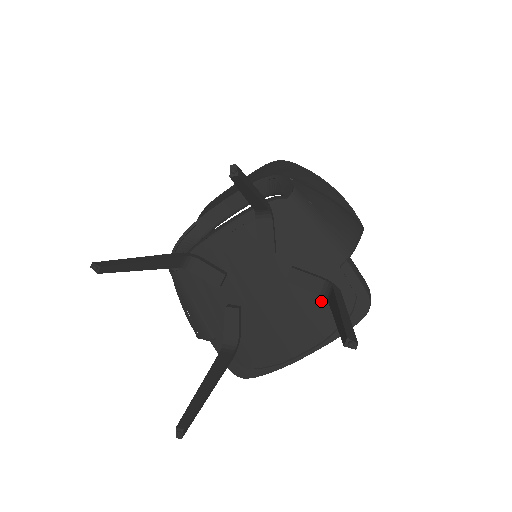
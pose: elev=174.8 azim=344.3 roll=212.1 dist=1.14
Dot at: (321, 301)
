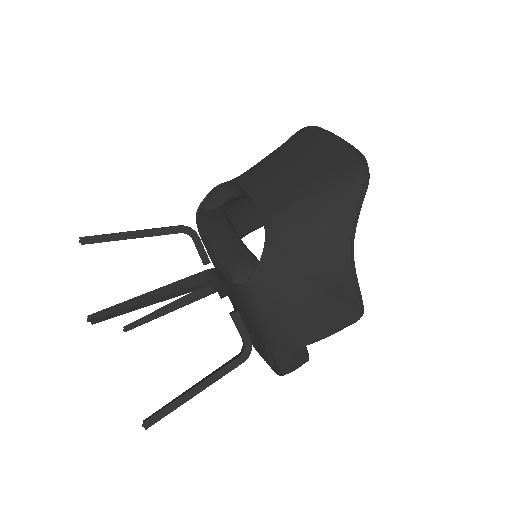
Dot at: (254, 340)
